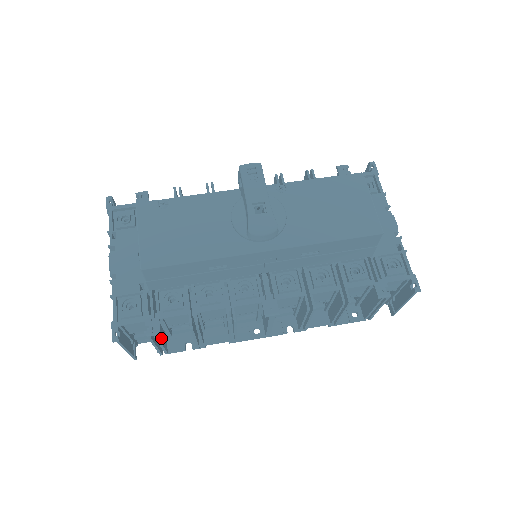
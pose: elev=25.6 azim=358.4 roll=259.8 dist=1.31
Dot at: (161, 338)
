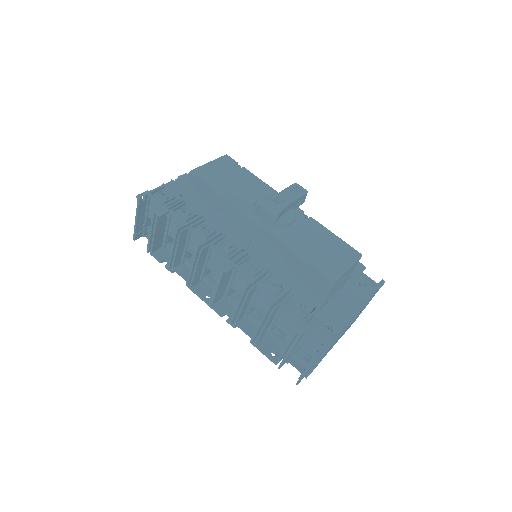
Dot at: (158, 231)
